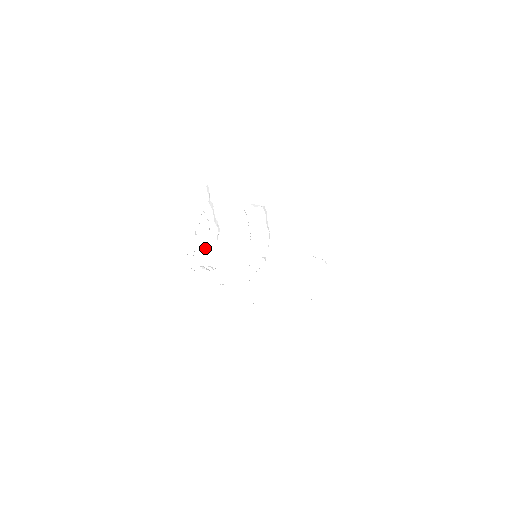
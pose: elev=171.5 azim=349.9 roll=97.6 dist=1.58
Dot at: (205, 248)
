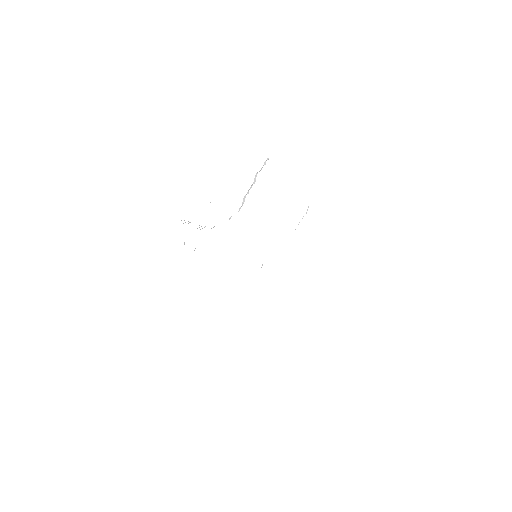
Dot at: occluded
